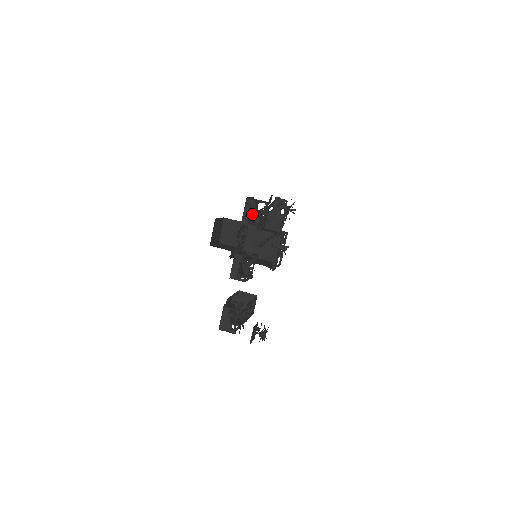
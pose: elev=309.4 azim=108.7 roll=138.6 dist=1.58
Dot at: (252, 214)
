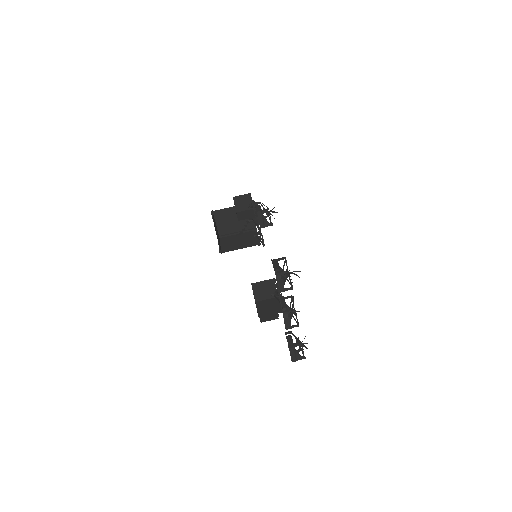
Dot at: occluded
